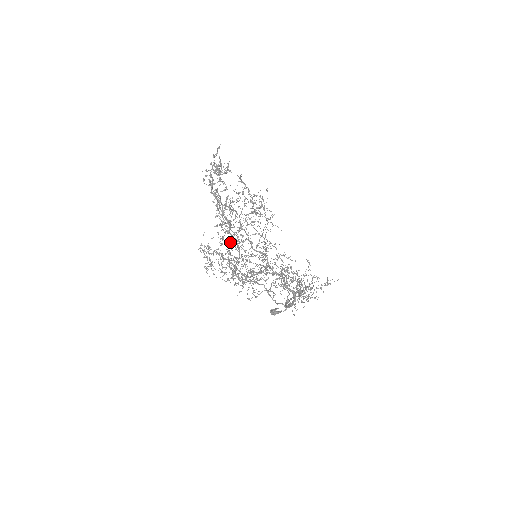
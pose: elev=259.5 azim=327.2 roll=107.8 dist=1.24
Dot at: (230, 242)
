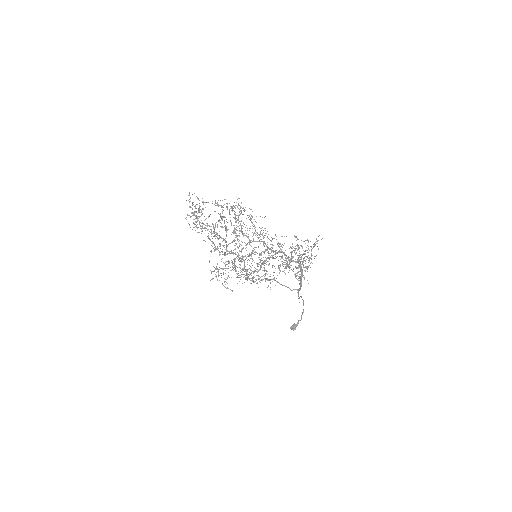
Dot at: occluded
